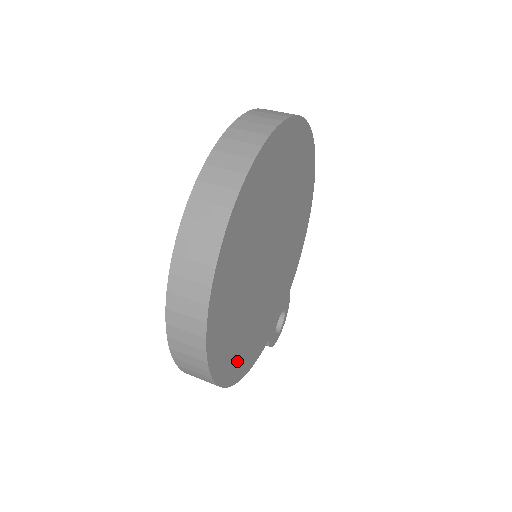
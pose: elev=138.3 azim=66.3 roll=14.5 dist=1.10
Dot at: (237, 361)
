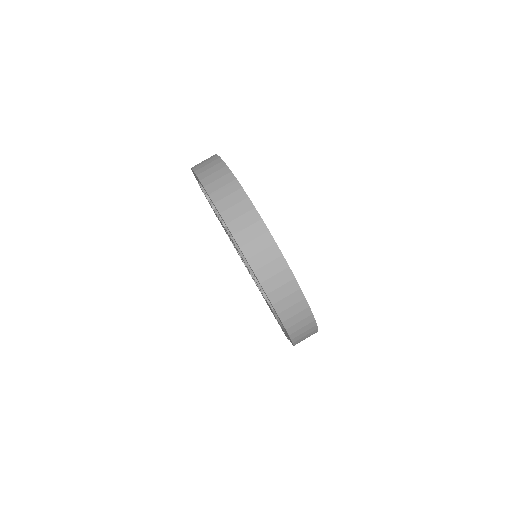
Dot at: occluded
